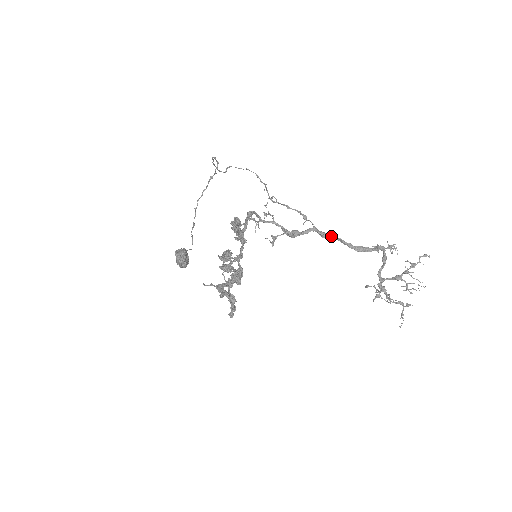
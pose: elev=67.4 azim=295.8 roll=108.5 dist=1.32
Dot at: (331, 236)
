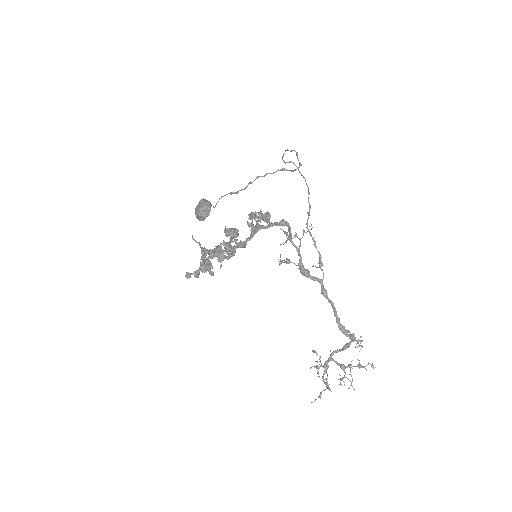
Dot at: (329, 299)
